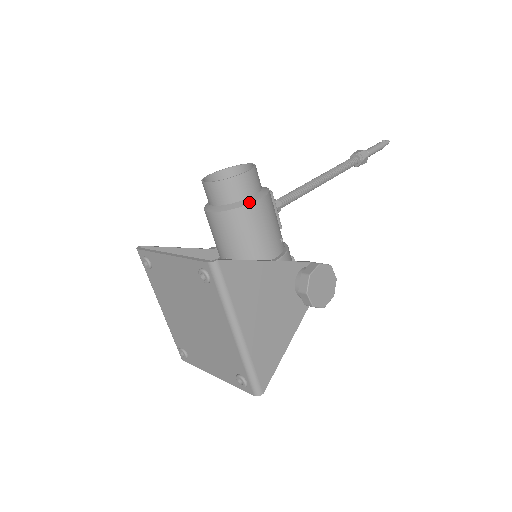
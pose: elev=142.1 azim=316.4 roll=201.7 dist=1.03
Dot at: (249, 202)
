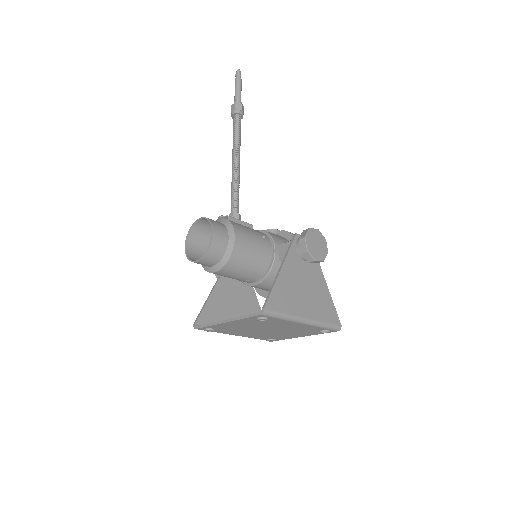
Dot at: (232, 247)
